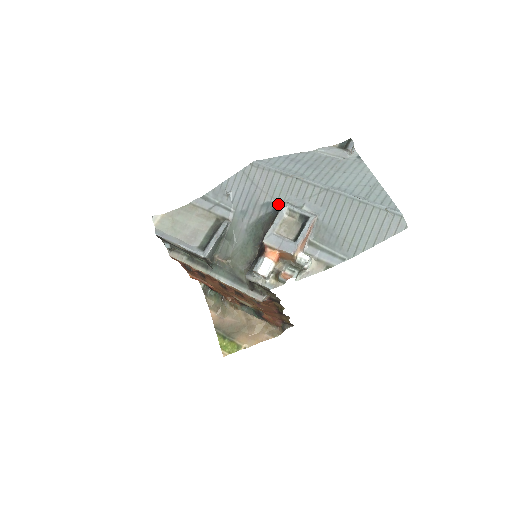
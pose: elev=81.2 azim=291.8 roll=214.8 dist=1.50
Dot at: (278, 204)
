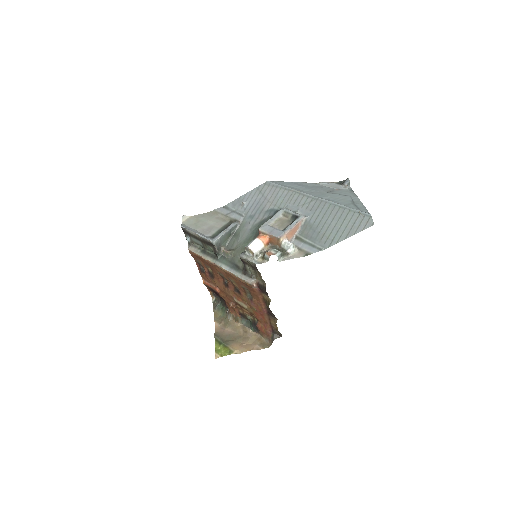
Dot at: (278, 210)
